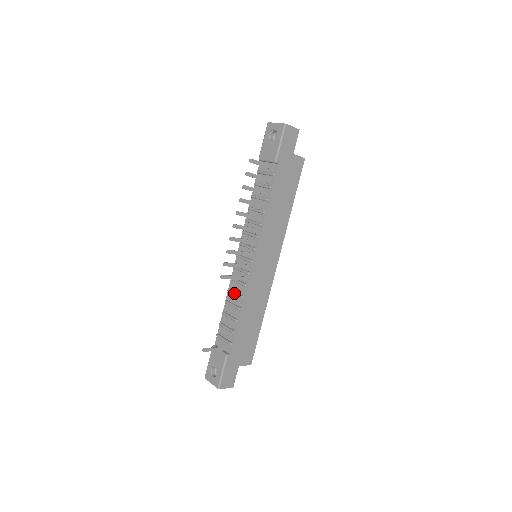
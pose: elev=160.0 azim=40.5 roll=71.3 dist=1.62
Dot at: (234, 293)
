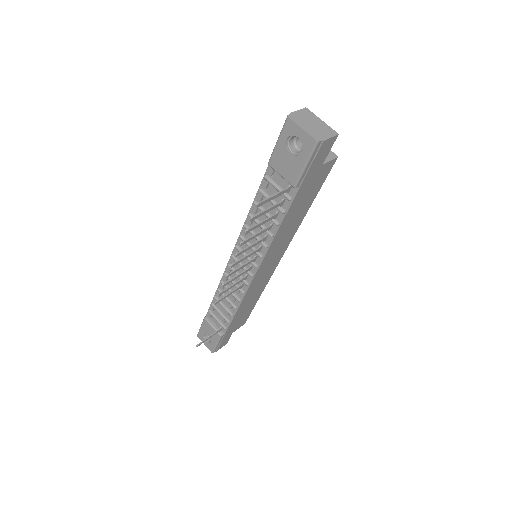
Dot at: (229, 291)
